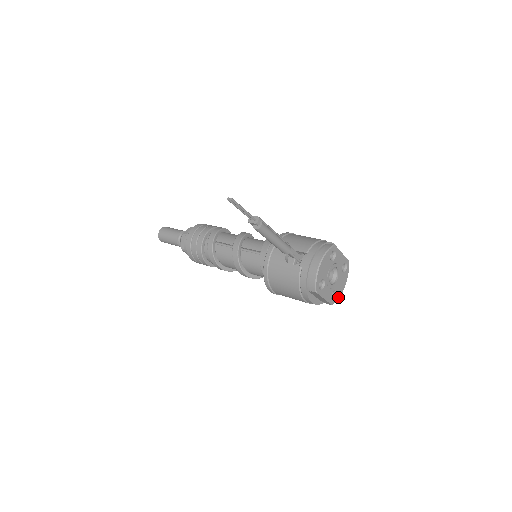
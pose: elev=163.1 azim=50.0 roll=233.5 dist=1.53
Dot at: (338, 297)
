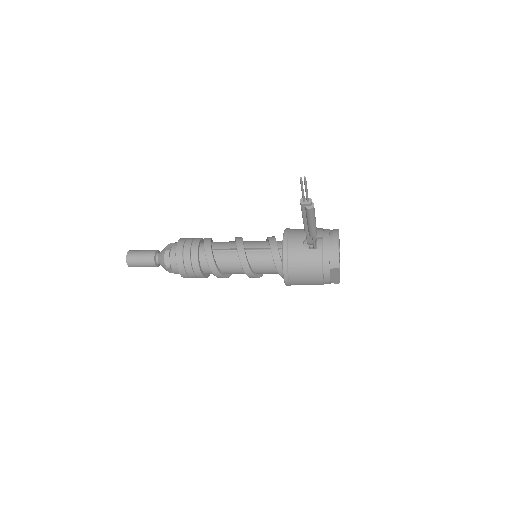
Dot at: occluded
